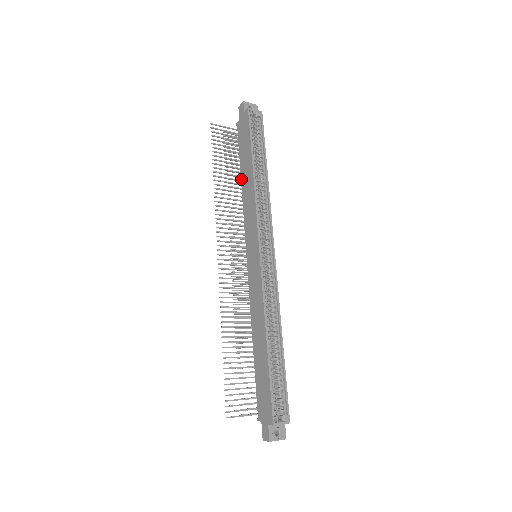
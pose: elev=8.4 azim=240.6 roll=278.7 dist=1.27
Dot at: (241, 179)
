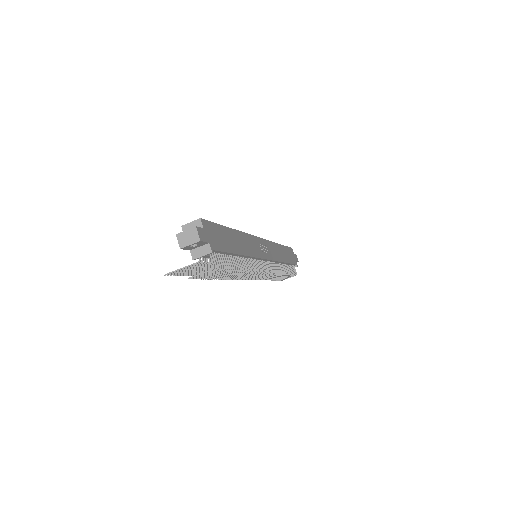
Dot at: occluded
